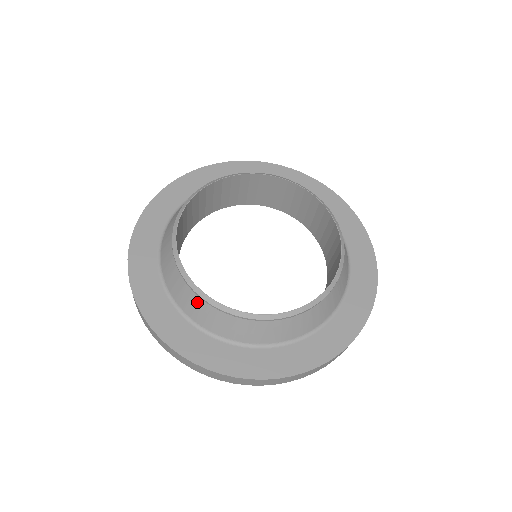
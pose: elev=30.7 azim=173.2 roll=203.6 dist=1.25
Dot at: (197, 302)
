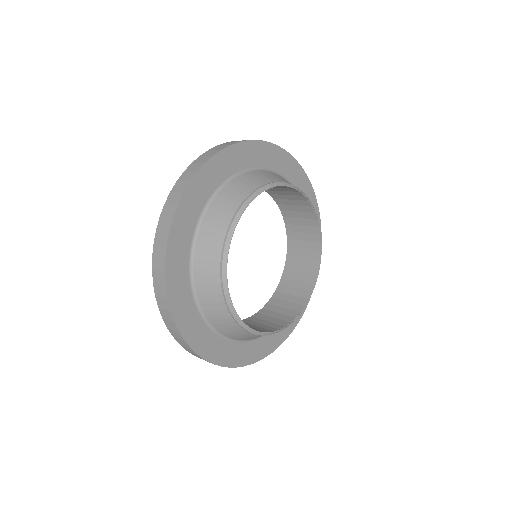
Dot at: occluded
